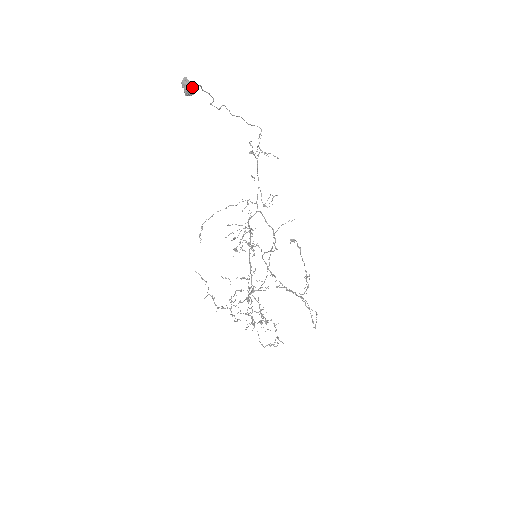
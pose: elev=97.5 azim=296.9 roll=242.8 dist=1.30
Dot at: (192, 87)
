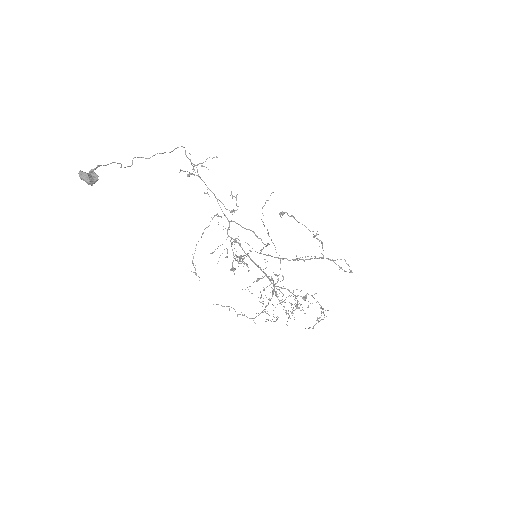
Dot at: (92, 173)
